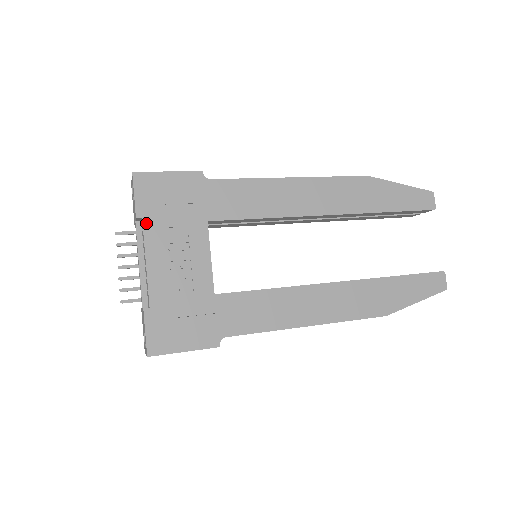
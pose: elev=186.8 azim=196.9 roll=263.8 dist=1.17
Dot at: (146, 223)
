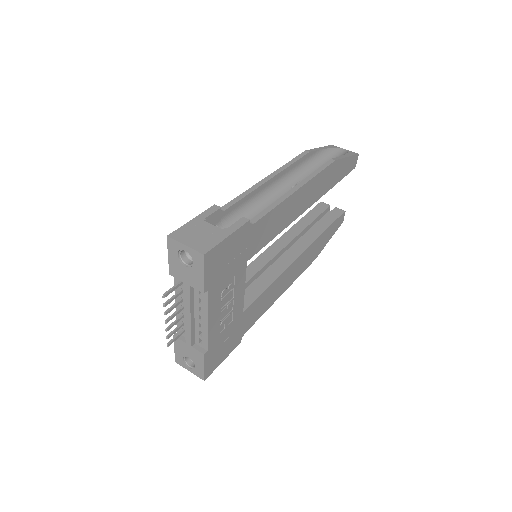
Dot at: (210, 292)
